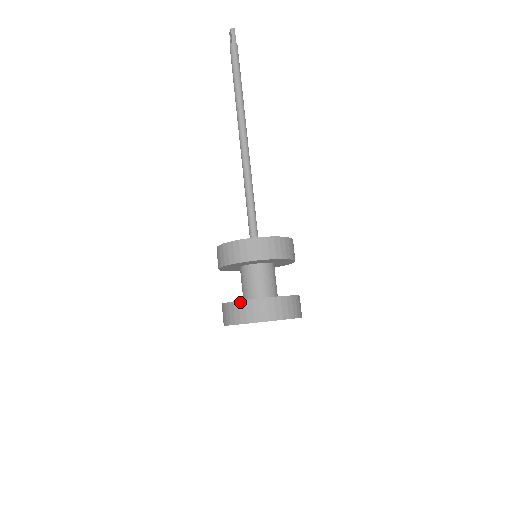
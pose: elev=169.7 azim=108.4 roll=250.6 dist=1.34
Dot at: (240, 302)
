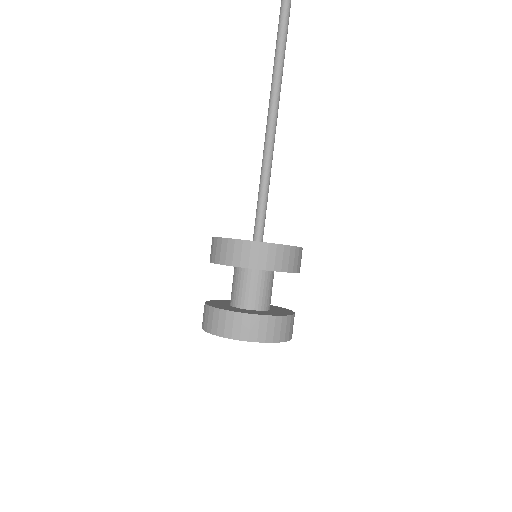
Dot at: (221, 311)
